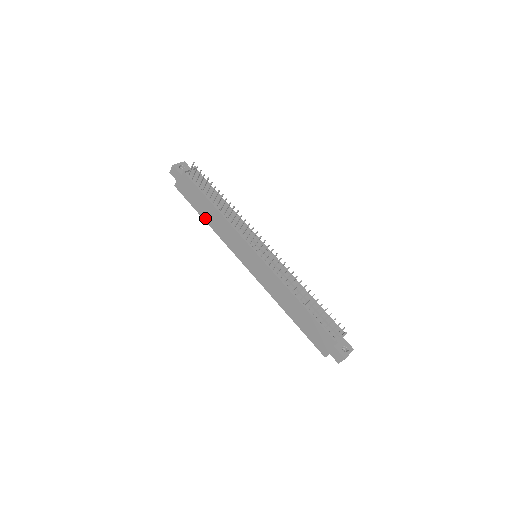
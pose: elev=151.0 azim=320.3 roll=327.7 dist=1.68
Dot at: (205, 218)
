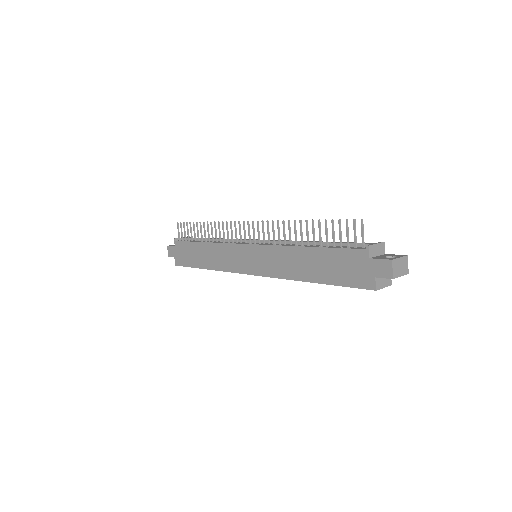
Dot at: (203, 266)
